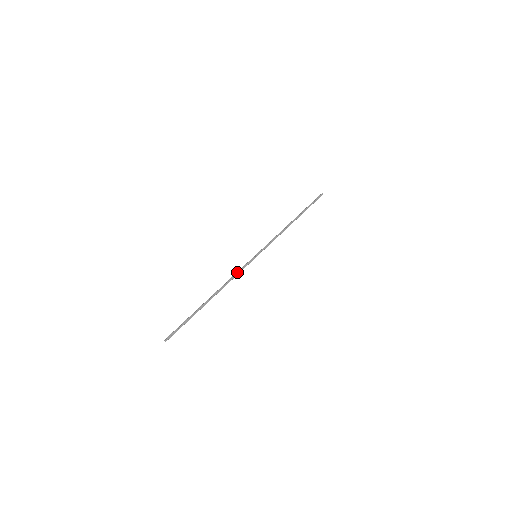
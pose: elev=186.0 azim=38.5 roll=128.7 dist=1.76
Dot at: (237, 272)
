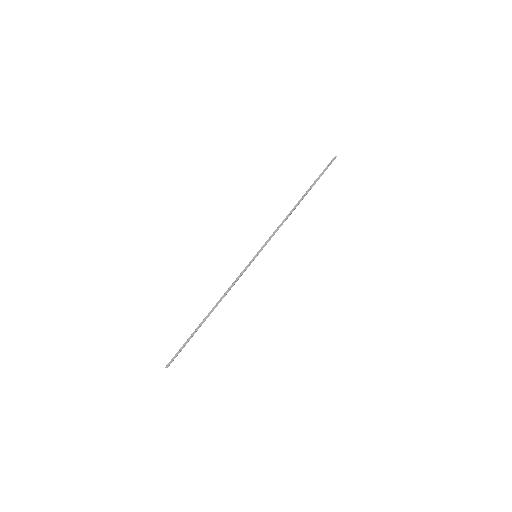
Dot at: (235, 280)
